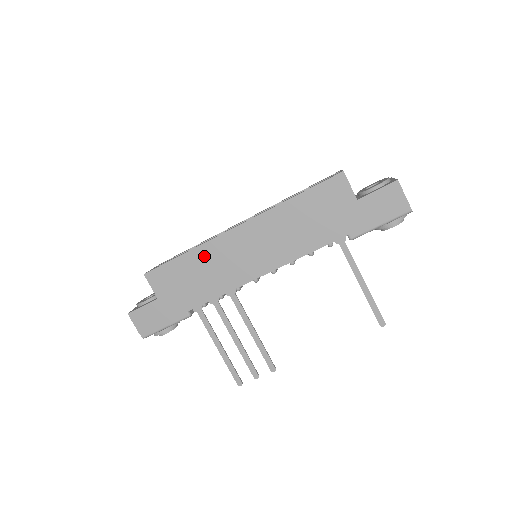
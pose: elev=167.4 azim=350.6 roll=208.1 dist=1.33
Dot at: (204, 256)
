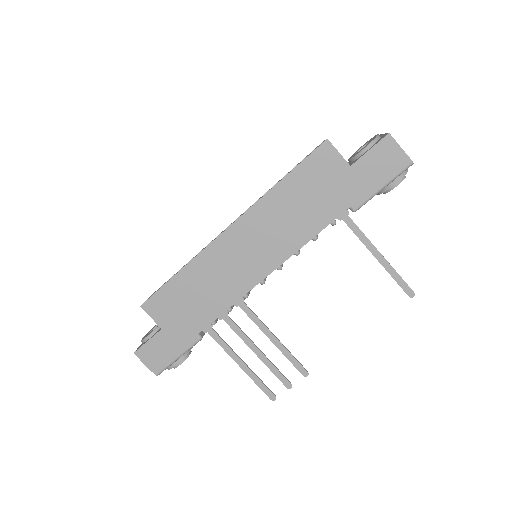
Dot at: (200, 270)
